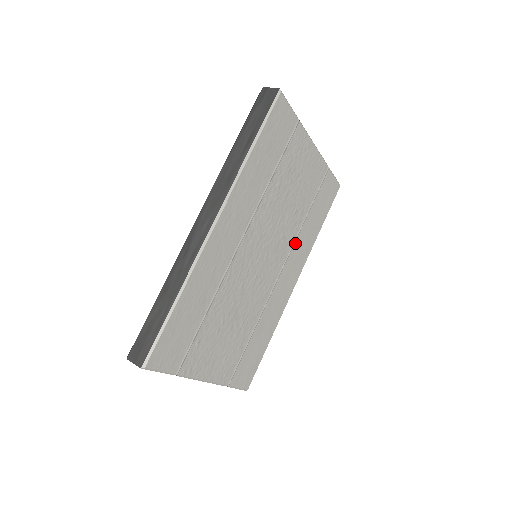
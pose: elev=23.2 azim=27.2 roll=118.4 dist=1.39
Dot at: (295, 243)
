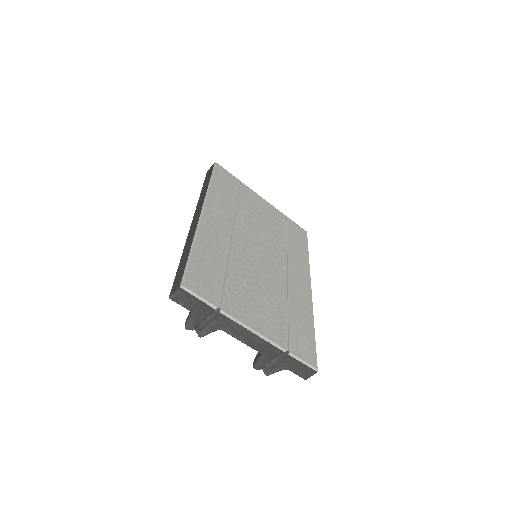
Dot at: (288, 255)
